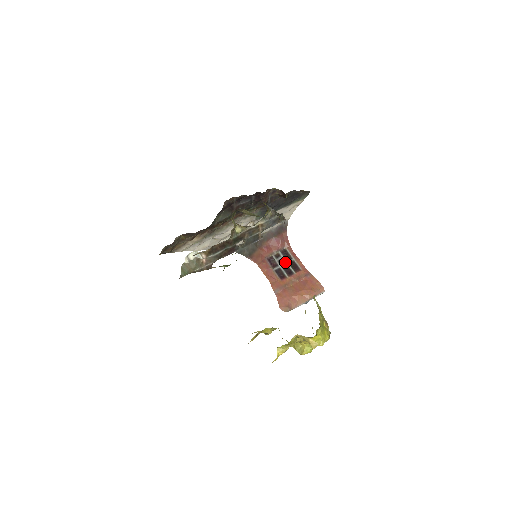
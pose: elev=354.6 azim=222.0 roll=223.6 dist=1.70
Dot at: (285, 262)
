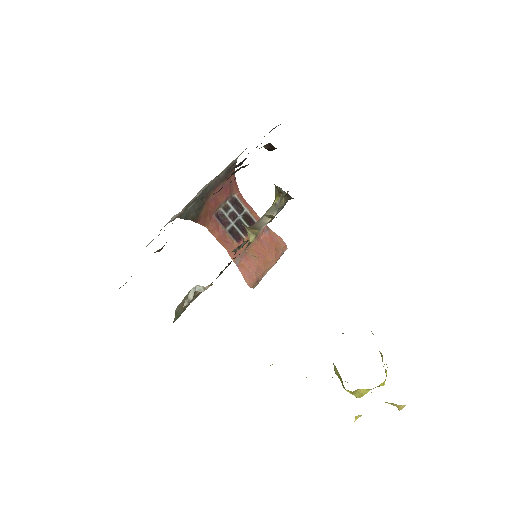
Dot at: (237, 216)
